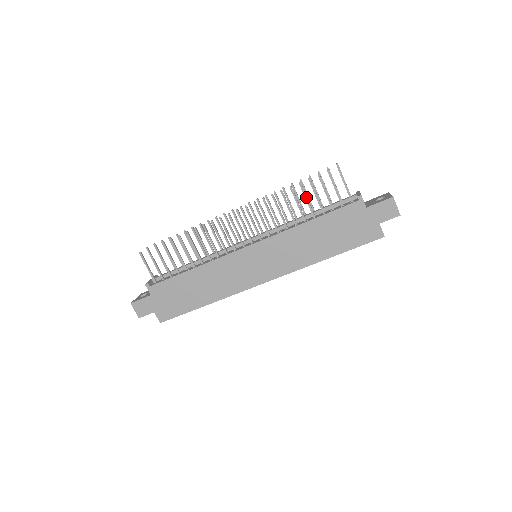
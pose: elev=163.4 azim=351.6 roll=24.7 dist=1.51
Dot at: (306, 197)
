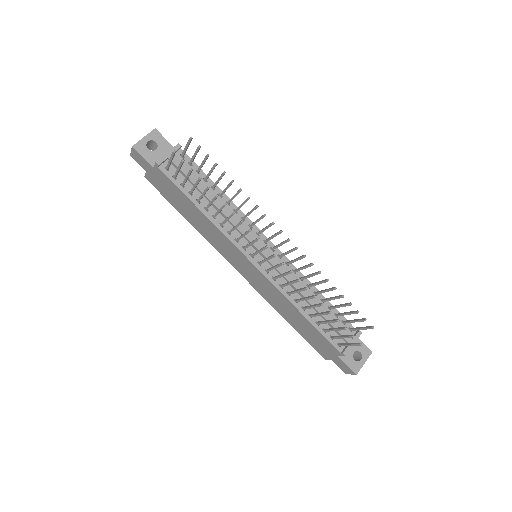
Dot at: (321, 315)
